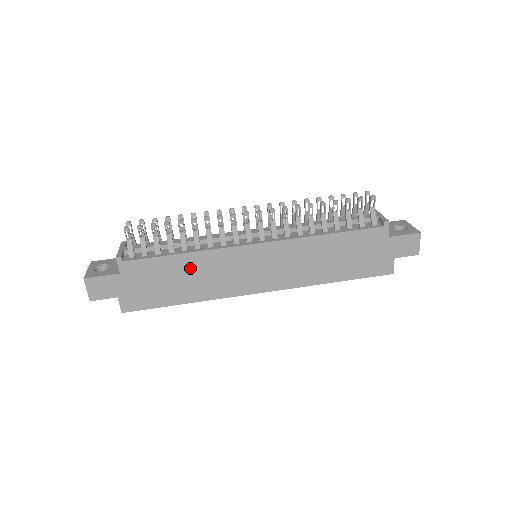
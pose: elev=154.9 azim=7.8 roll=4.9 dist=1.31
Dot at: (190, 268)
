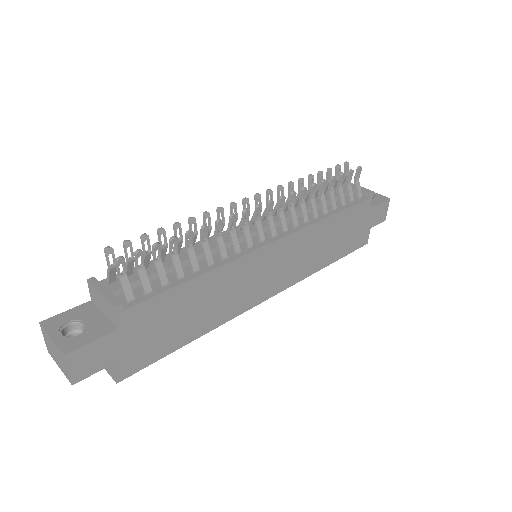
Dot at: (205, 293)
